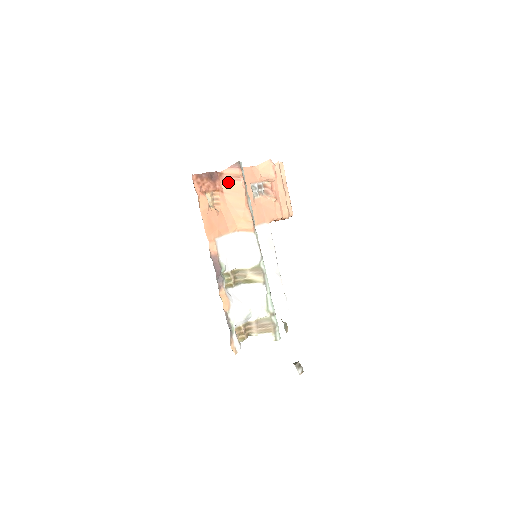
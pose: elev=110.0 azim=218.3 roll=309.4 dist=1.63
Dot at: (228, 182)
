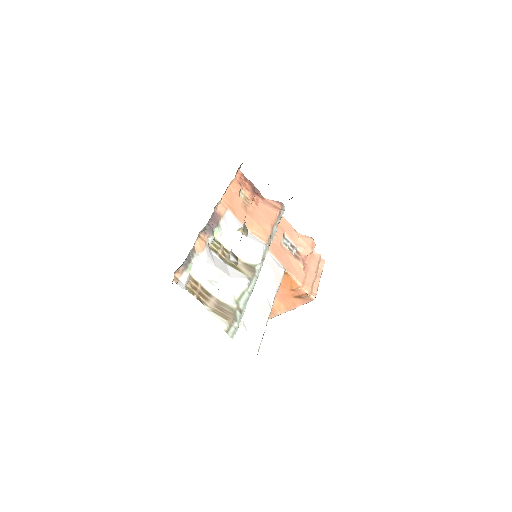
Dot at: (265, 205)
